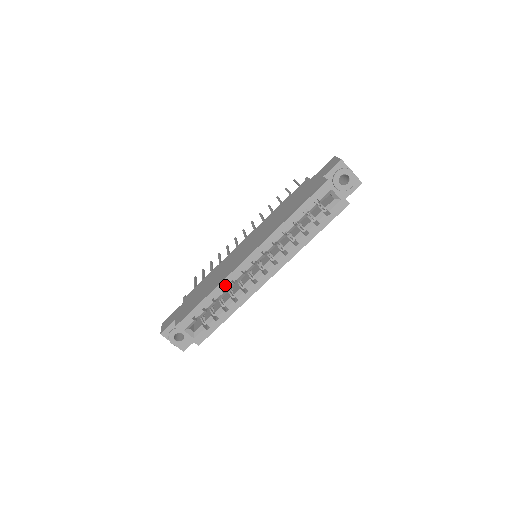
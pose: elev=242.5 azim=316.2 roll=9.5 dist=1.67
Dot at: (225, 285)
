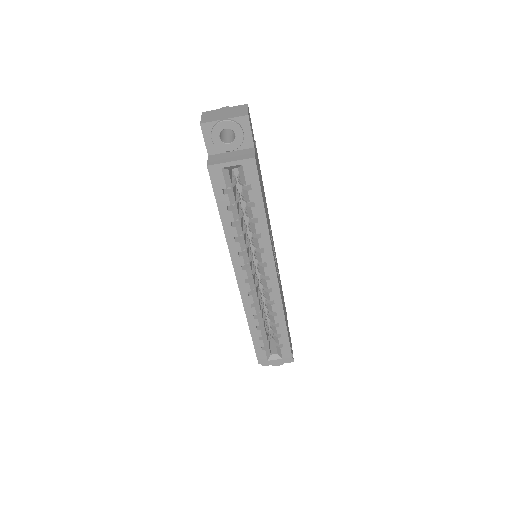
Dot at: (251, 313)
